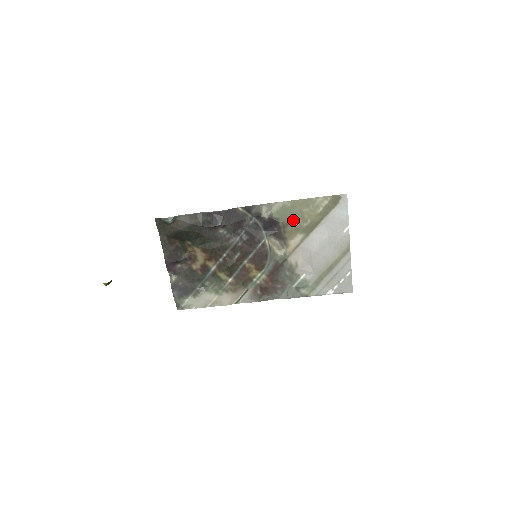
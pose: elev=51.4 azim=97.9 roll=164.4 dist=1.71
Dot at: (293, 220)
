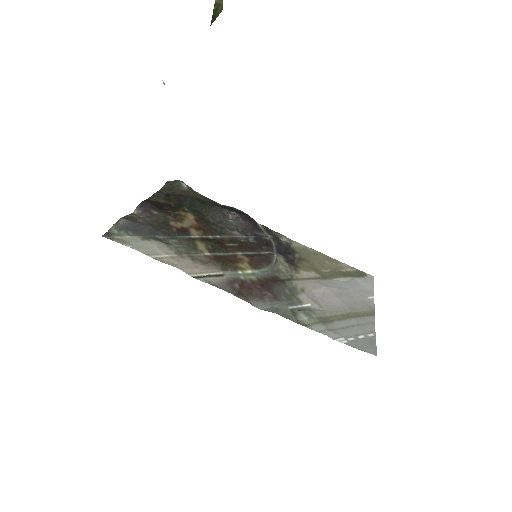
Dot at: (311, 261)
